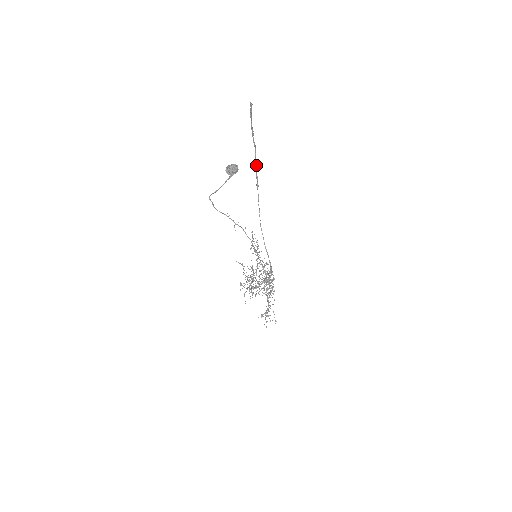
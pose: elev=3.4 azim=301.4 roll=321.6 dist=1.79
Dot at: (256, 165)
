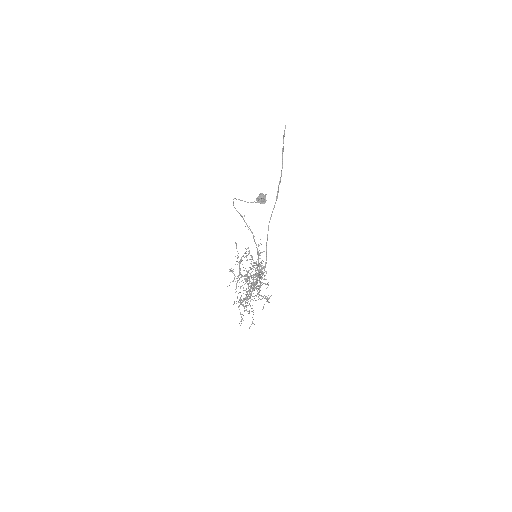
Dot at: (280, 181)
